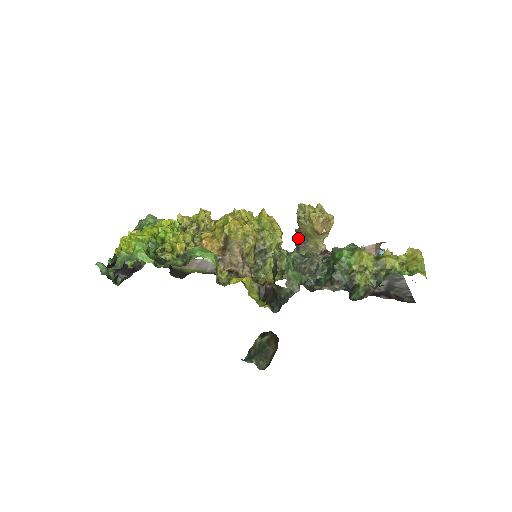
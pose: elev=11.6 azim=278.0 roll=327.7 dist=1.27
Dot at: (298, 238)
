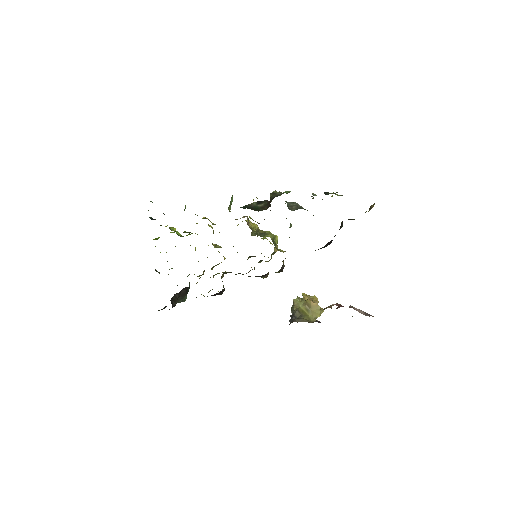
Dot at: (292, 317)
